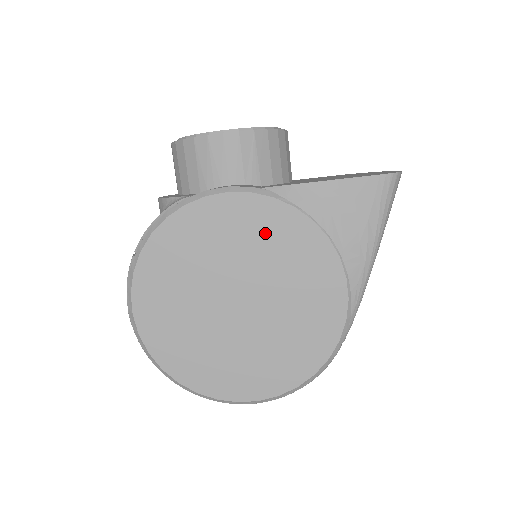
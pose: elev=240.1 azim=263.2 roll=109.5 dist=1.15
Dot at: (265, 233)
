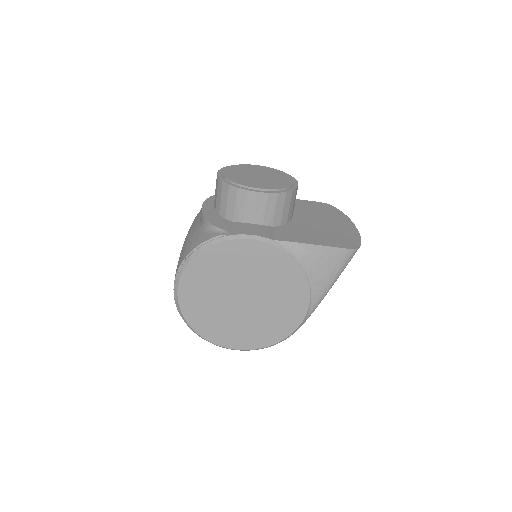
Dot at: (270, 266)
